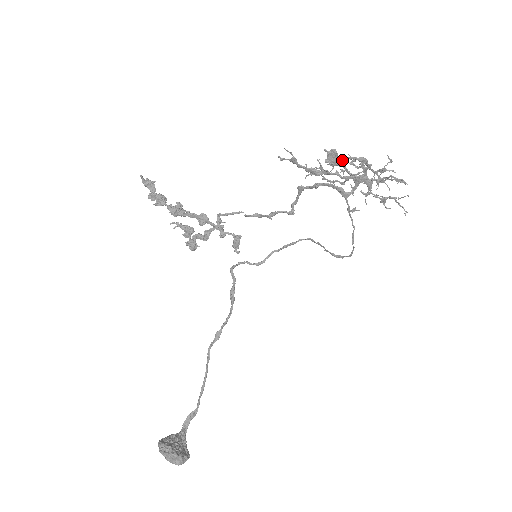
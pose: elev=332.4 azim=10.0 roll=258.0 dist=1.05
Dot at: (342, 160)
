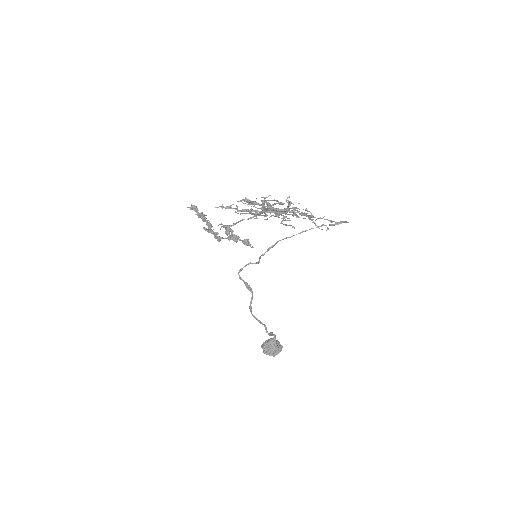
Dot at: (255, 202)
